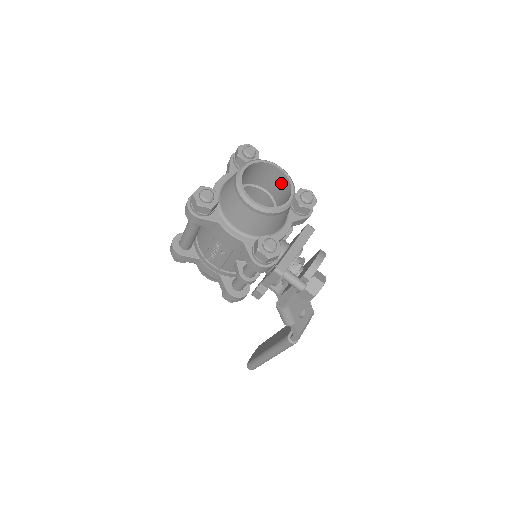
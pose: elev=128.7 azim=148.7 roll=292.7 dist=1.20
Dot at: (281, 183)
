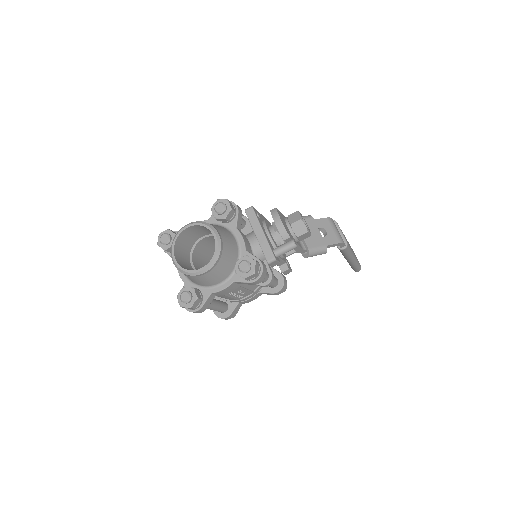
Dot at: (199, 229)
